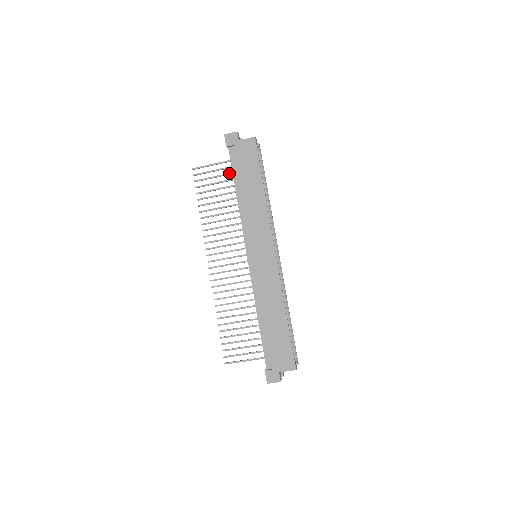
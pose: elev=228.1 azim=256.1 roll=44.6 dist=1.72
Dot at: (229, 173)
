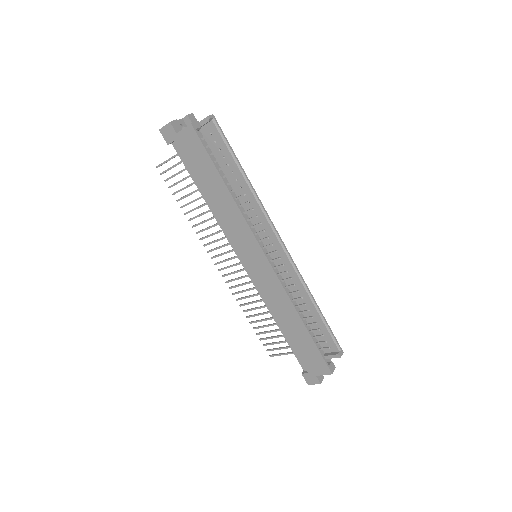
Dot at: occluded
